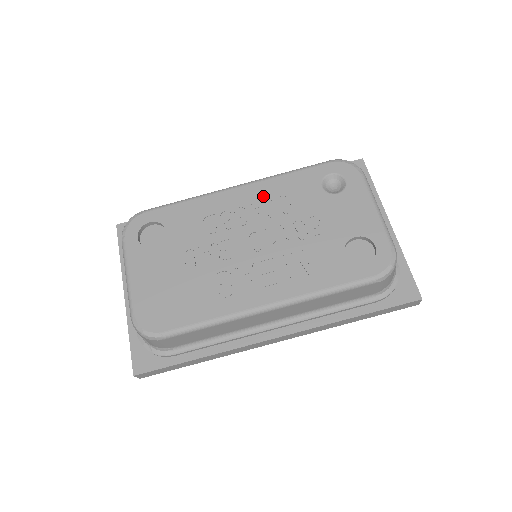
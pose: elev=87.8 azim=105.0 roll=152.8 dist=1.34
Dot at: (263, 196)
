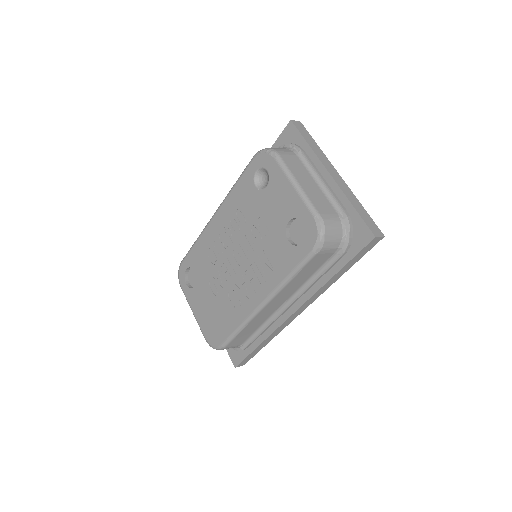
Dot at: (228, 216)
